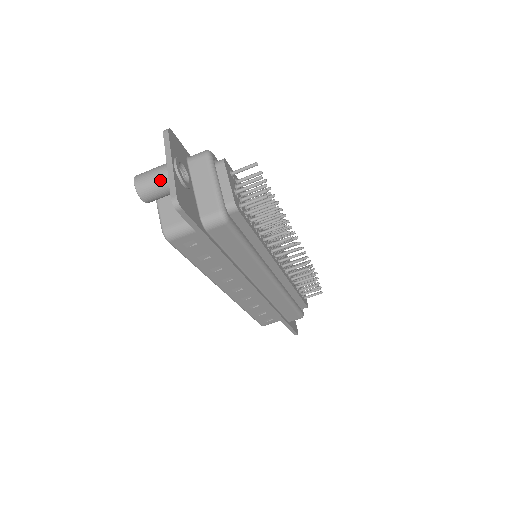
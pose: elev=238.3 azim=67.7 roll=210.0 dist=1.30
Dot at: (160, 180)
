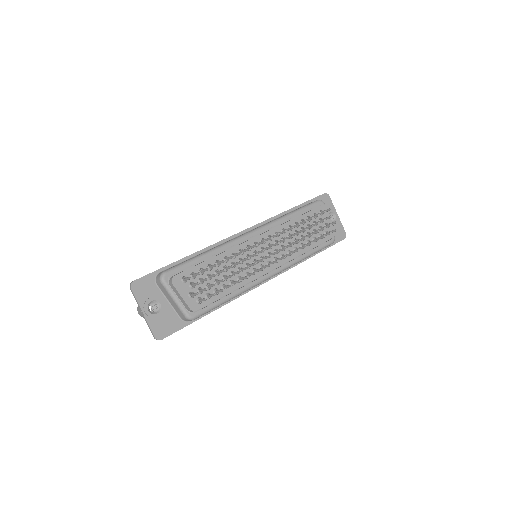
Dot at: occluded
